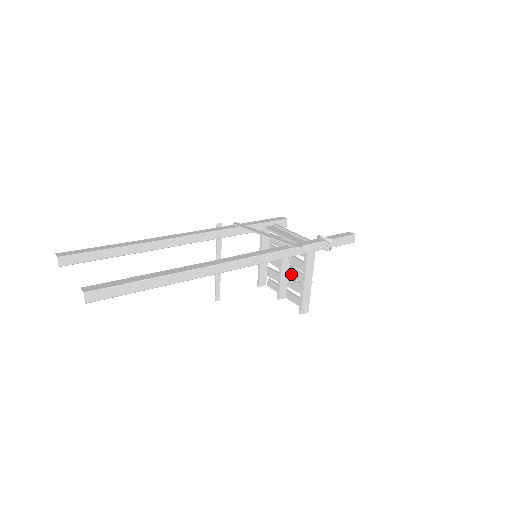
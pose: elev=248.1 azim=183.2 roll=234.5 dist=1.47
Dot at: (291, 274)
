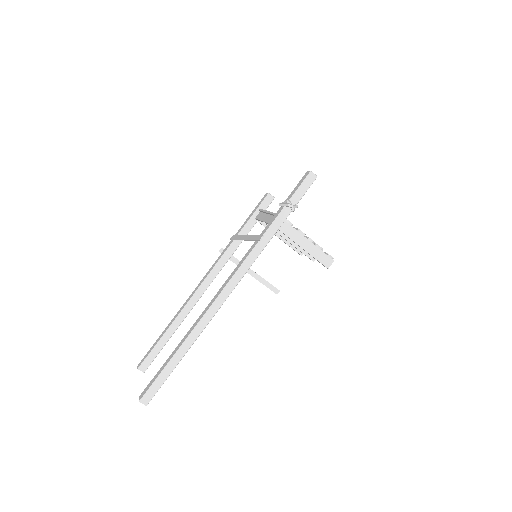
Dot at: occluded
